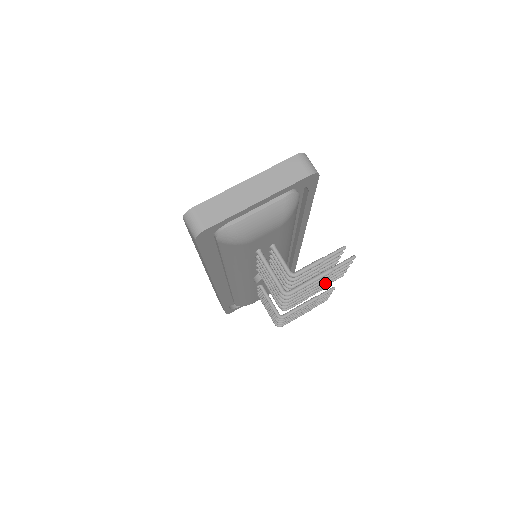
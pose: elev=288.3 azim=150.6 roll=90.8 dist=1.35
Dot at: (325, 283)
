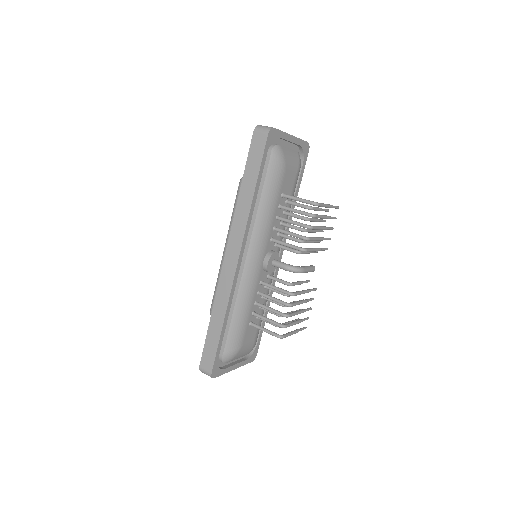
Dot at: (323, 238)
